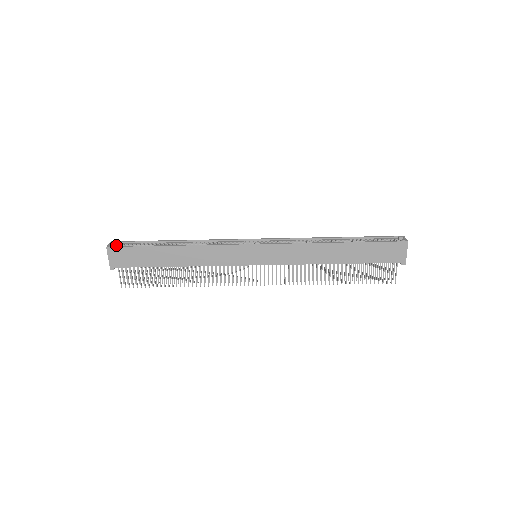
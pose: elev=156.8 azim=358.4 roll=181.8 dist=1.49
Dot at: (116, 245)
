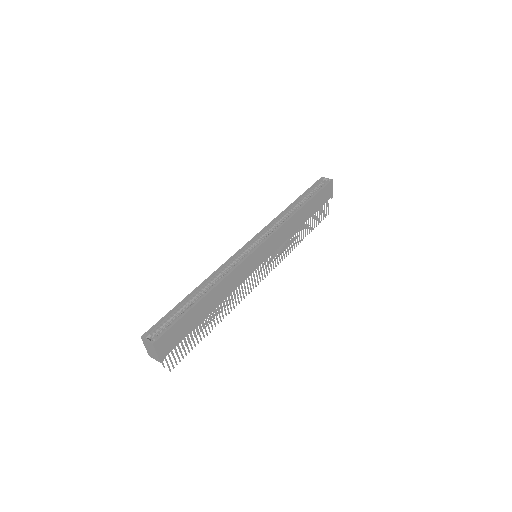
Dot at: (151, 336)
